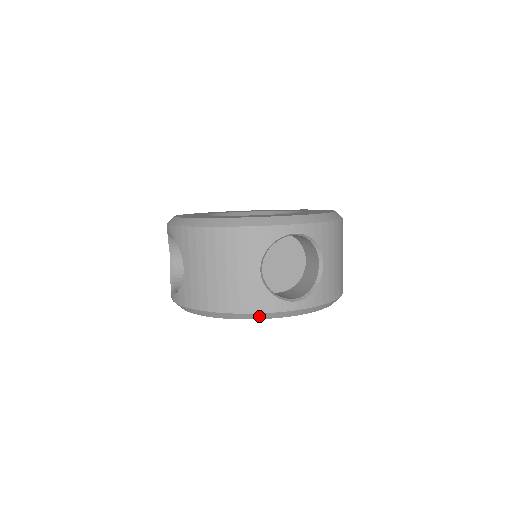
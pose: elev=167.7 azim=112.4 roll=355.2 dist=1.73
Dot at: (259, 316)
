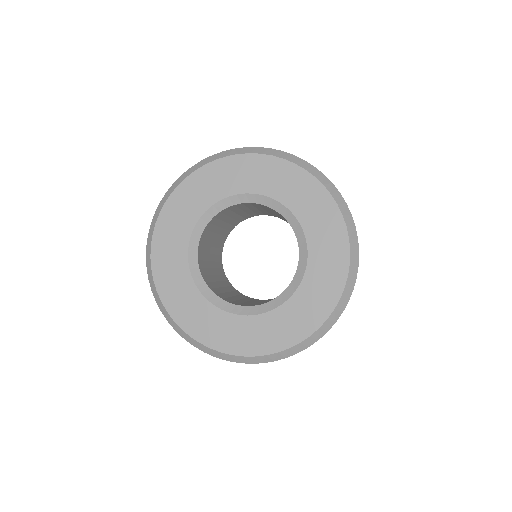
Dot at: occluded
